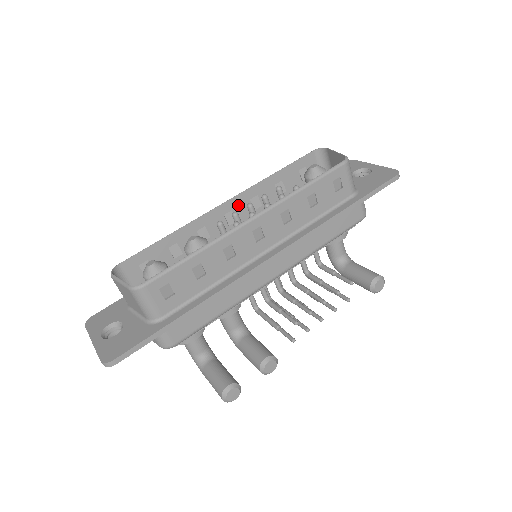
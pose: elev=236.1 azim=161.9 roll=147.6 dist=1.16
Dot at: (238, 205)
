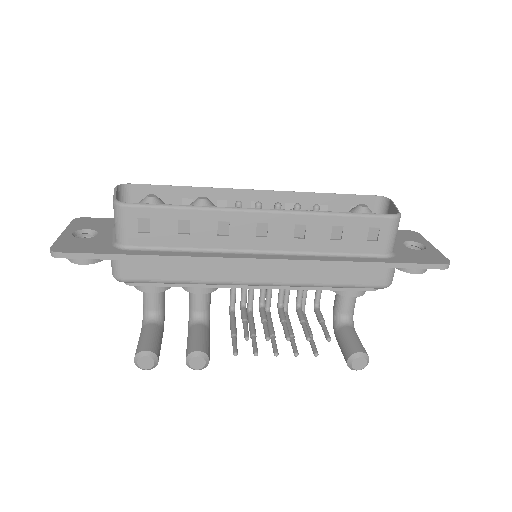
Dot at: (271, 201)
